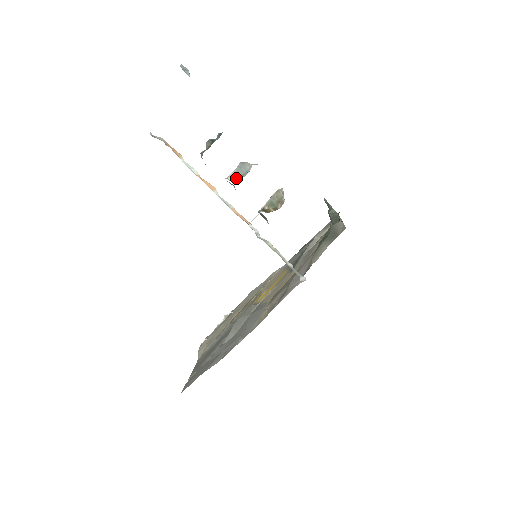
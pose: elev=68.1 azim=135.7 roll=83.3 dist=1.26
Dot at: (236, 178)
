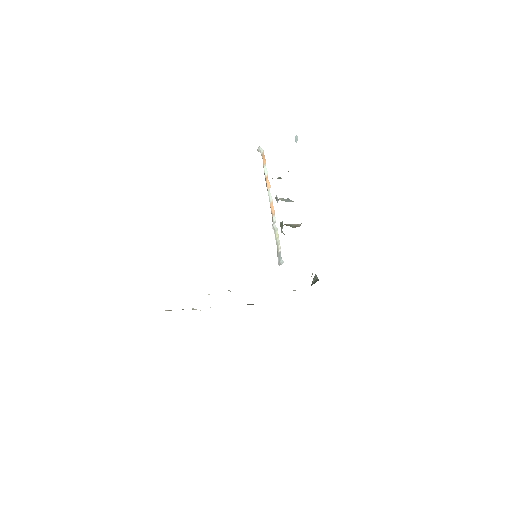
Dot at: (282, 200)
